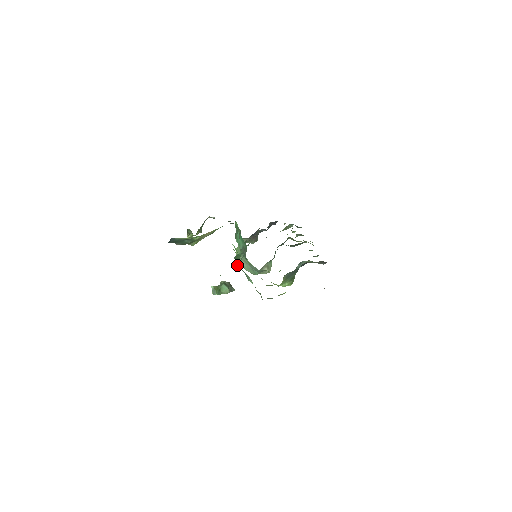
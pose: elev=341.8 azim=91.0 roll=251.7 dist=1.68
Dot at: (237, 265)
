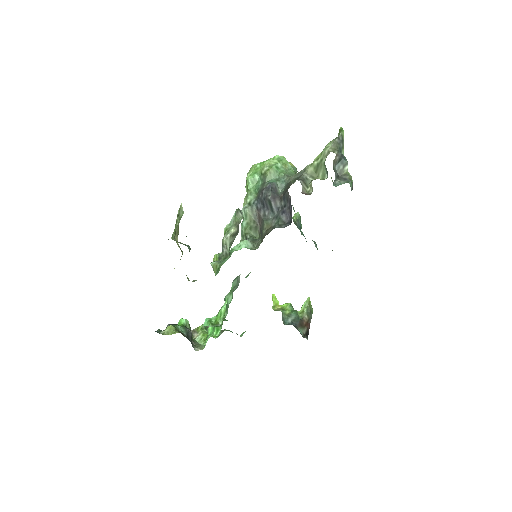
Dot at: occluded
